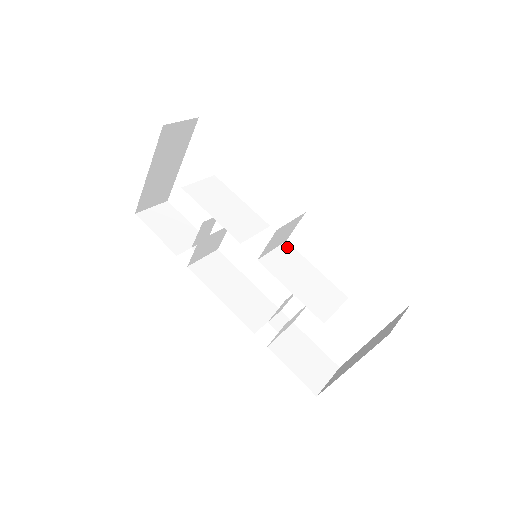
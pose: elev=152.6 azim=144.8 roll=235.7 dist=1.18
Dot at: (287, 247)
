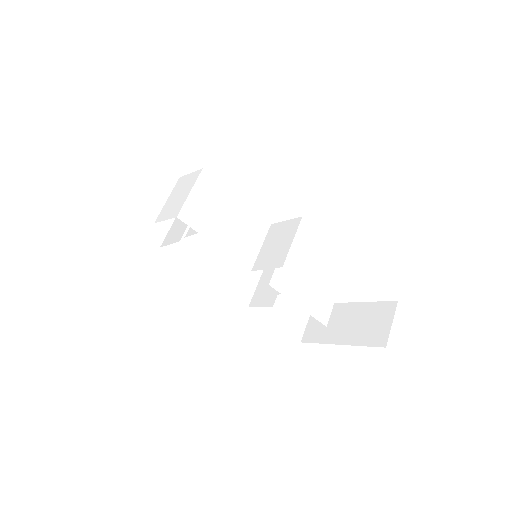
Dot at: occluded
